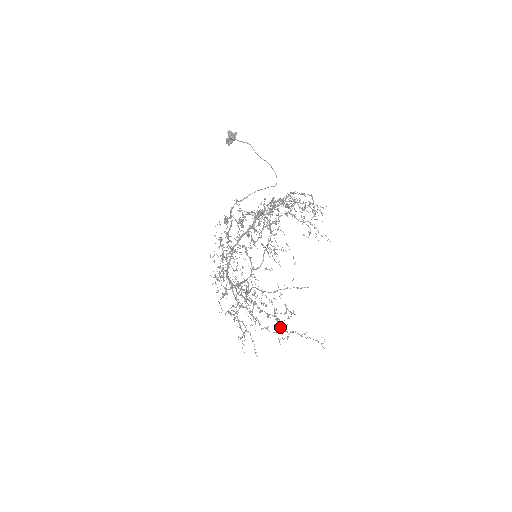
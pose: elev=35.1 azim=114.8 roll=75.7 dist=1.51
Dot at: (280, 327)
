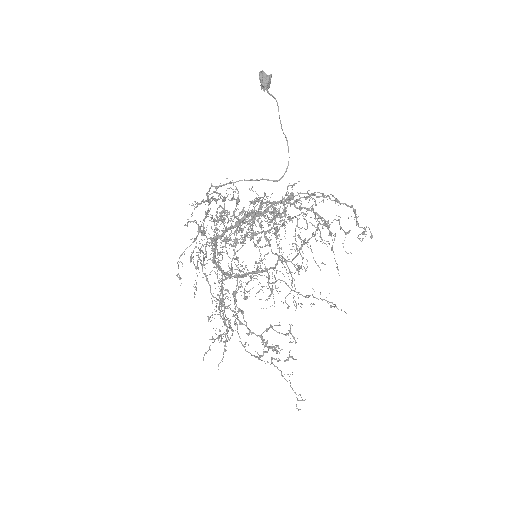
Dot at: (272, 348)
